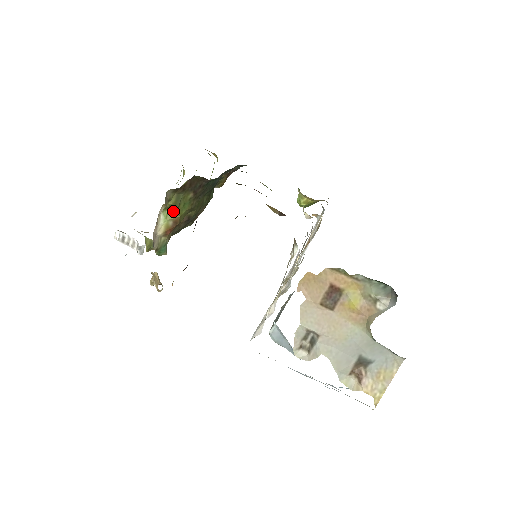
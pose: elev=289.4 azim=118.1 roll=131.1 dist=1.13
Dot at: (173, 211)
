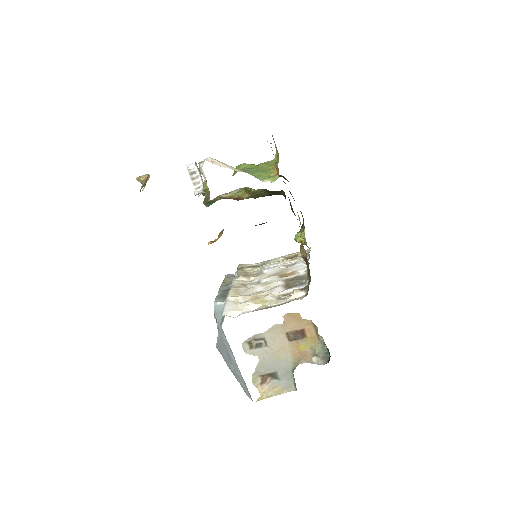
Dot at: (246, 193)
